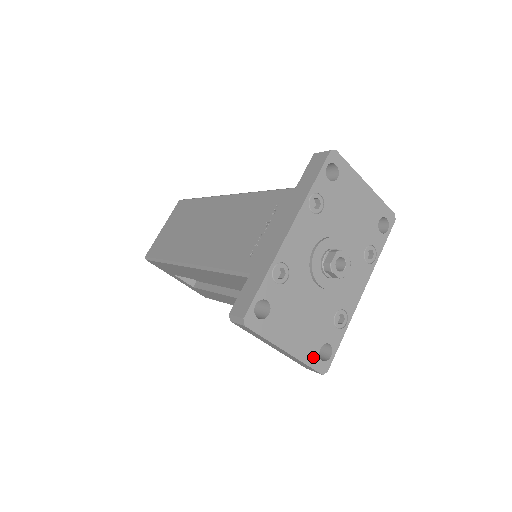
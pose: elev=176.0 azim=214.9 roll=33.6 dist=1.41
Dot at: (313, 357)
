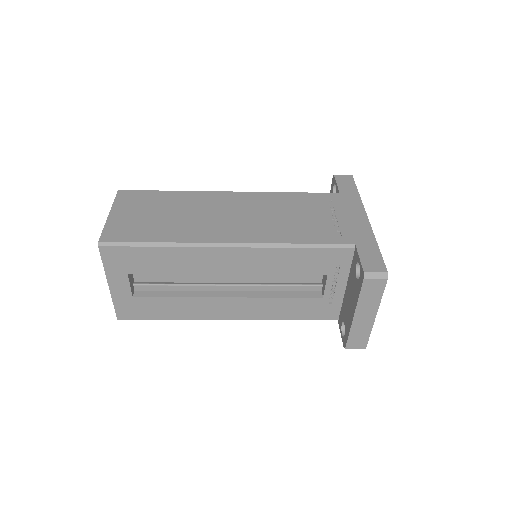
Dot at: occluded
